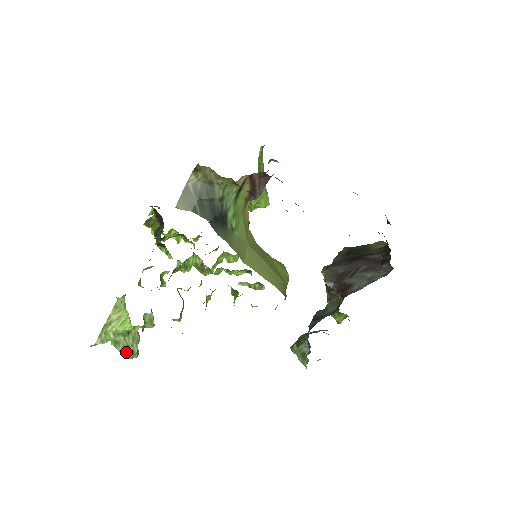
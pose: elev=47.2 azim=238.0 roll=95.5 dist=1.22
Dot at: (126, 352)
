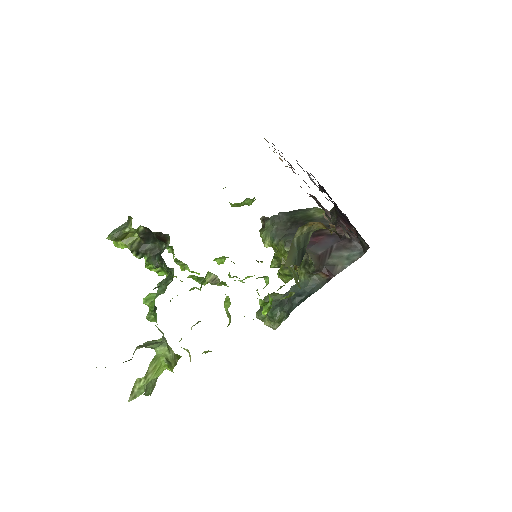
Dot at: (150, 392)
